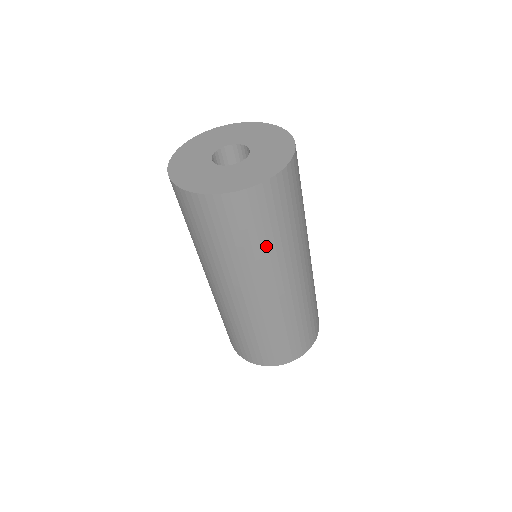
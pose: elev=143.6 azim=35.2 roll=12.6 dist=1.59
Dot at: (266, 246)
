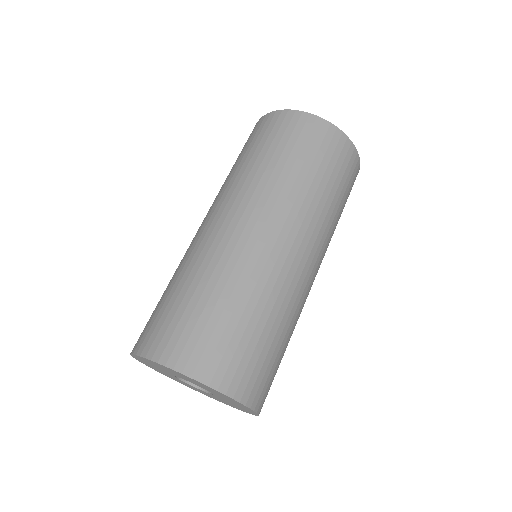
Dot at: (296, 174)
